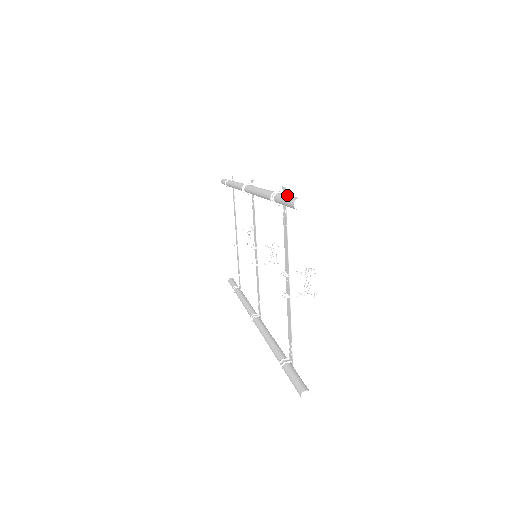
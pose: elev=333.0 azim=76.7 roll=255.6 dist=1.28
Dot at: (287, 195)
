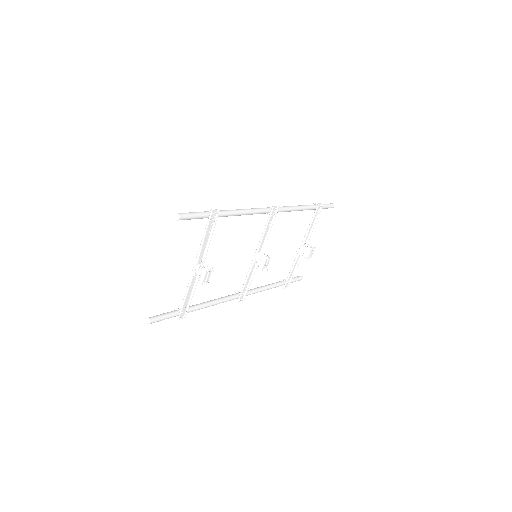
Dot at: (196, 212)
